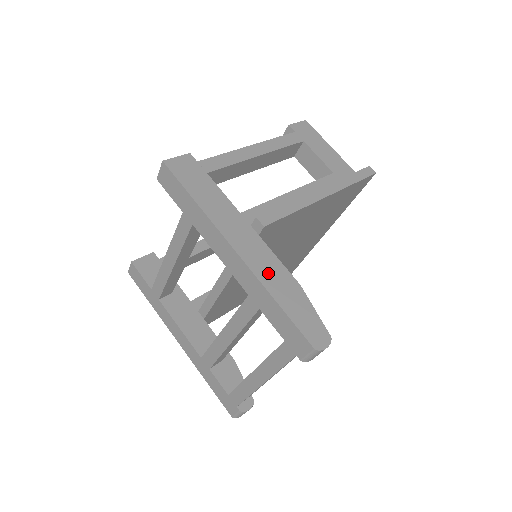
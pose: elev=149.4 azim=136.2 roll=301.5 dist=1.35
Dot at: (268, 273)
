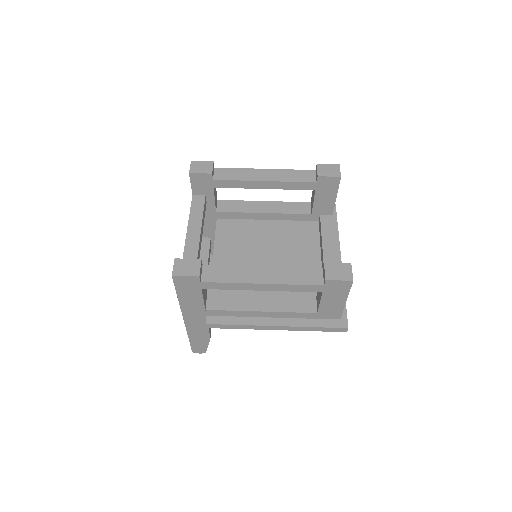
Dot at: (195, 331)
